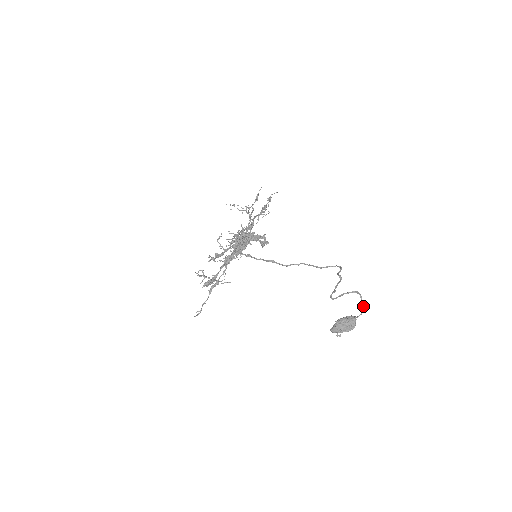
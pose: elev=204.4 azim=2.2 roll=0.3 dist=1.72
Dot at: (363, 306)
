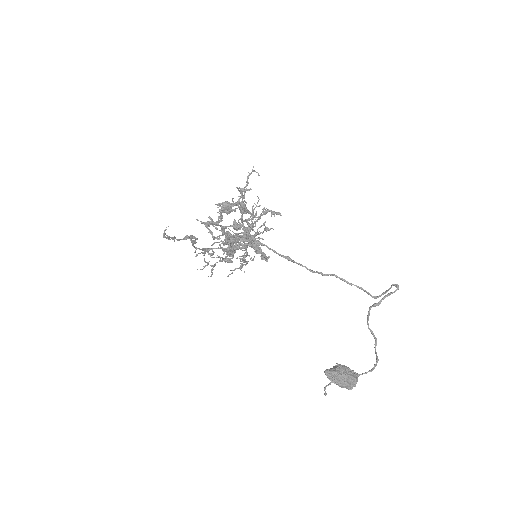
Dot at: (378, 360)
